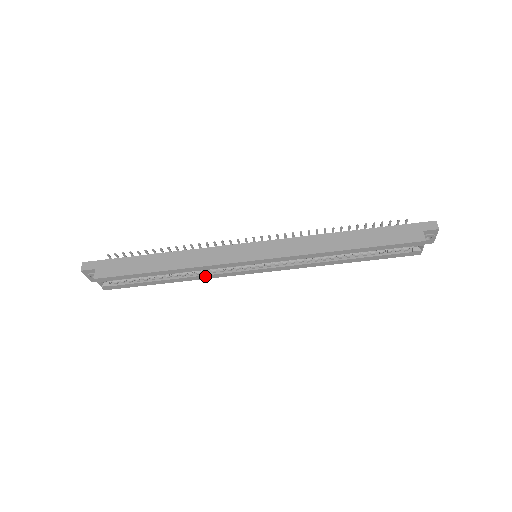
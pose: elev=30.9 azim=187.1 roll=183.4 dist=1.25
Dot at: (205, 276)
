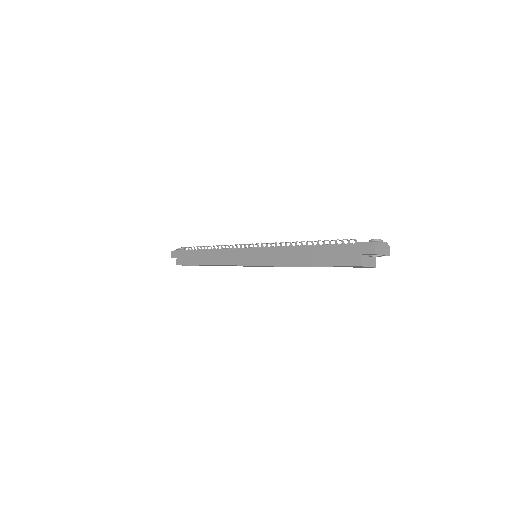
Dot at: occluded
